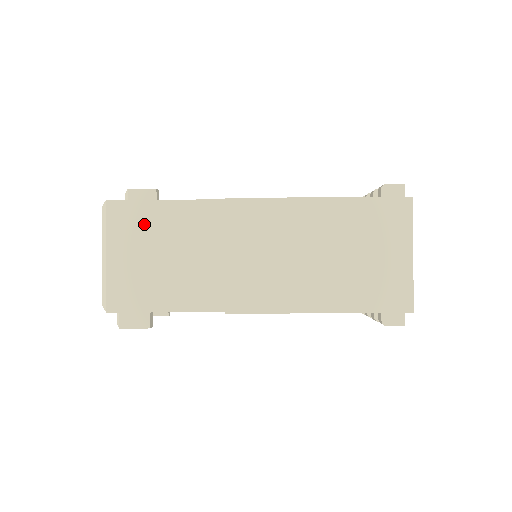
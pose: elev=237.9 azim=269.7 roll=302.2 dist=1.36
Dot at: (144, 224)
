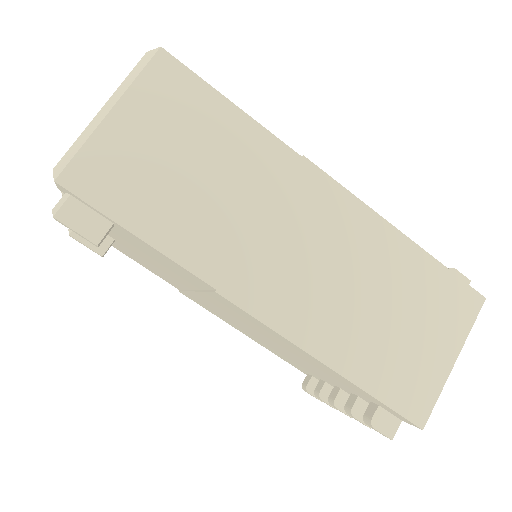
Dot at: (189, 111)
